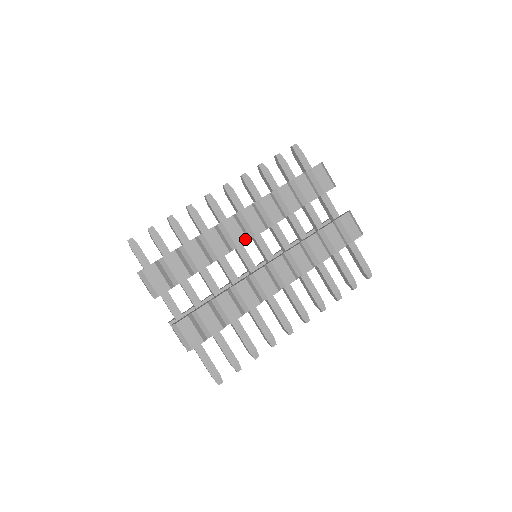
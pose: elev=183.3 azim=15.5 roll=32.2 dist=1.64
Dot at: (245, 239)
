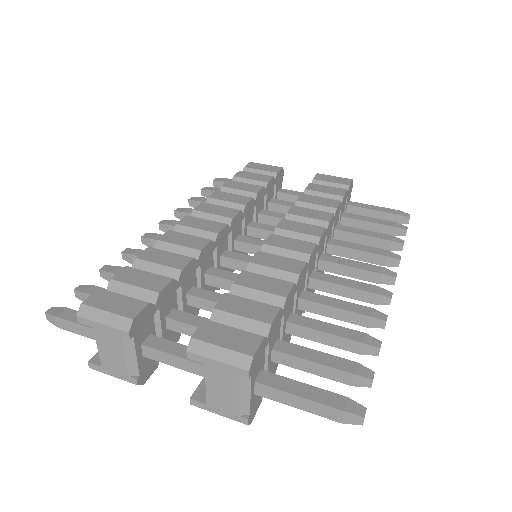
Dot at: (221, 225)
